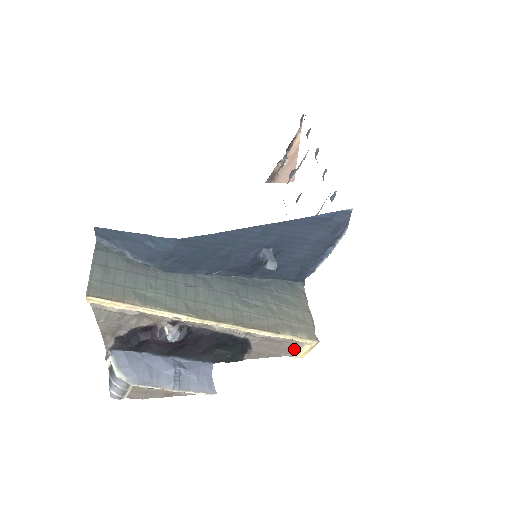
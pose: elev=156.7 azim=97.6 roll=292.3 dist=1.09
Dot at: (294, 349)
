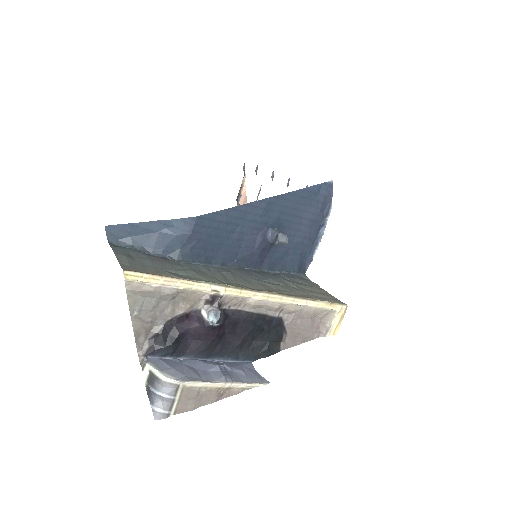
Dot at: (325, 325)
